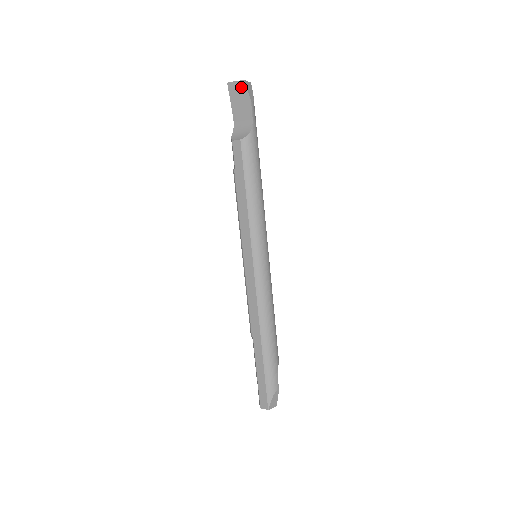
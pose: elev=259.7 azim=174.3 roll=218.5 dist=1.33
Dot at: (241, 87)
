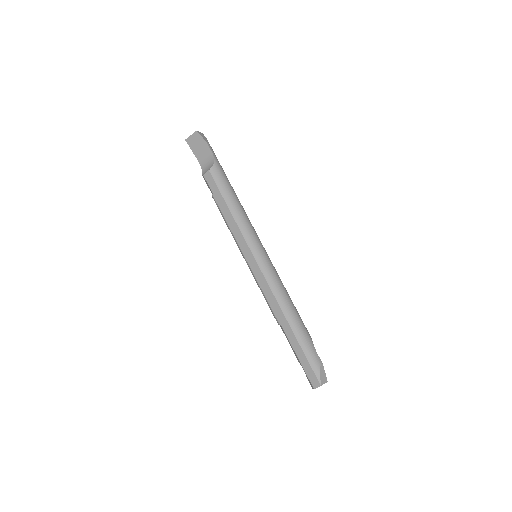
Dot at: (196, 137)
